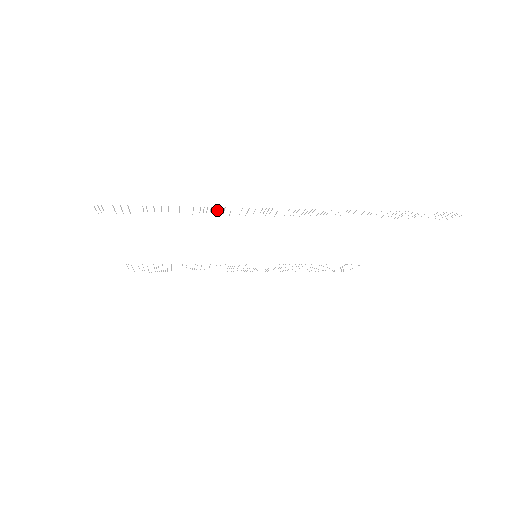
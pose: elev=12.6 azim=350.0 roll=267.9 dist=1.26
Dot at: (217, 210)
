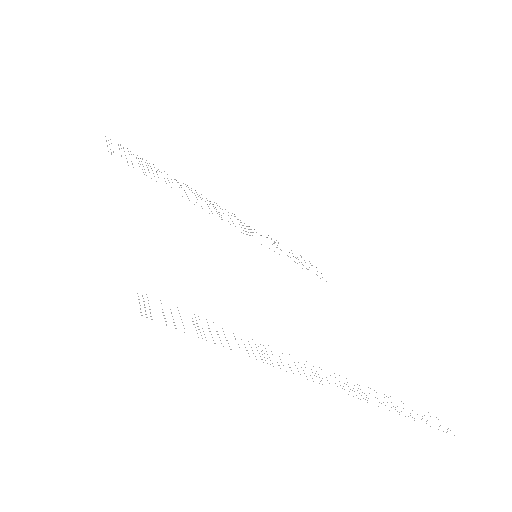
Dot at: occluded
